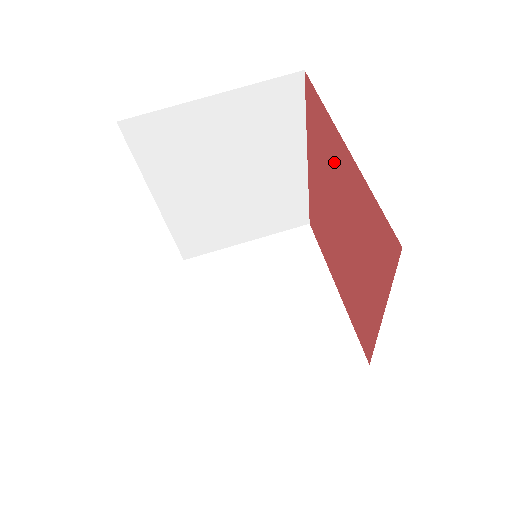
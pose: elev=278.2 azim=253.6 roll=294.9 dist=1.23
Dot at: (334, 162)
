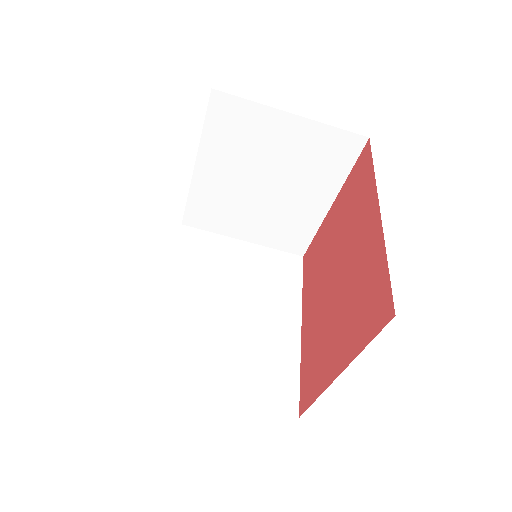
Dot at: (346, 326)
